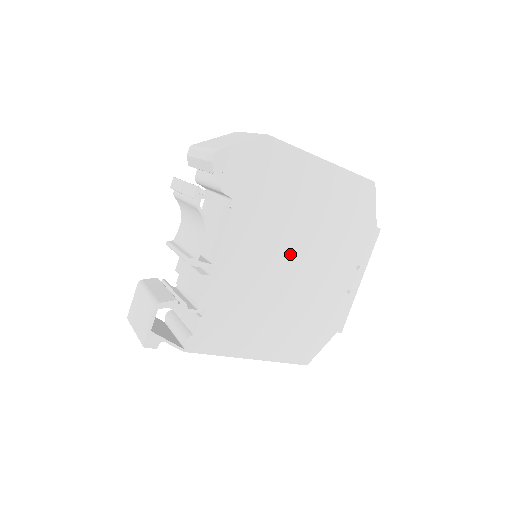
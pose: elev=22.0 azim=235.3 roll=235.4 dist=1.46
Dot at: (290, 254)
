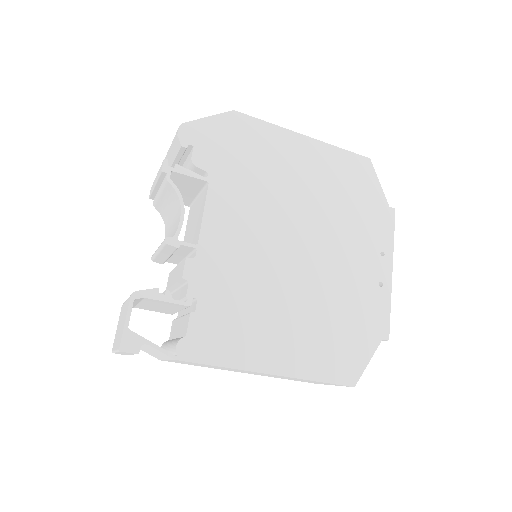
Dot at: (291, 235)
